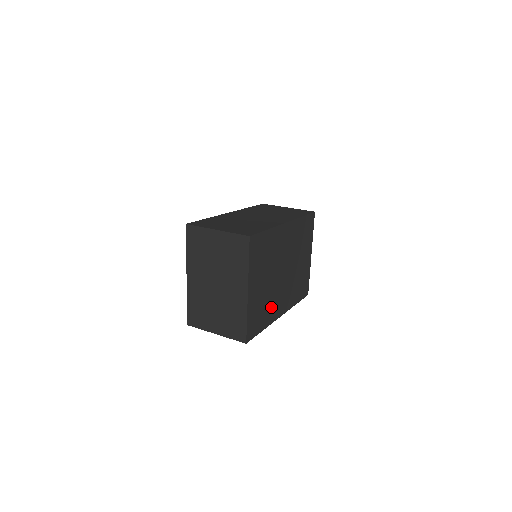
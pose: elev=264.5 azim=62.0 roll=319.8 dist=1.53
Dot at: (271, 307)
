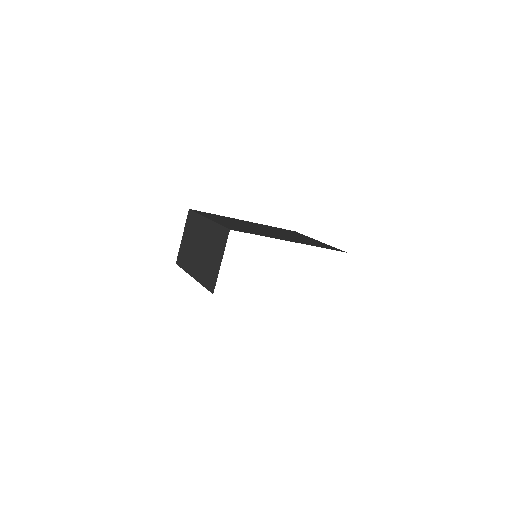
Dot at: occluded
